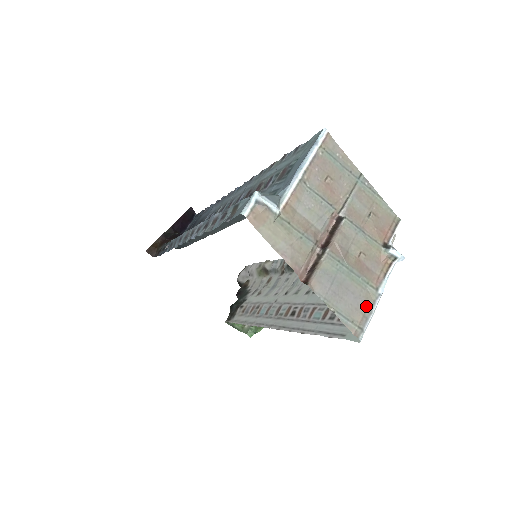
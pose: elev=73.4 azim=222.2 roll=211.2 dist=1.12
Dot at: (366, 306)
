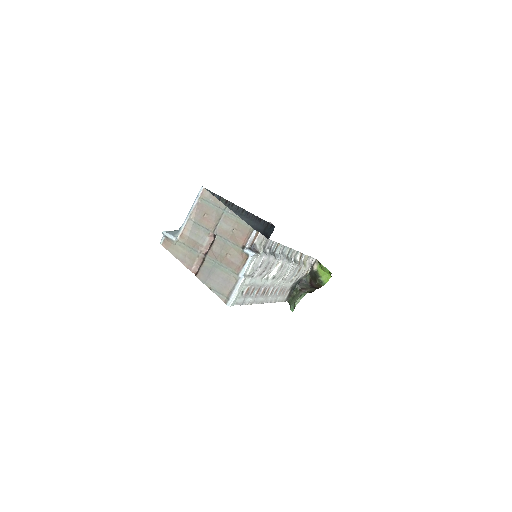
Dot at: (232, 285)
